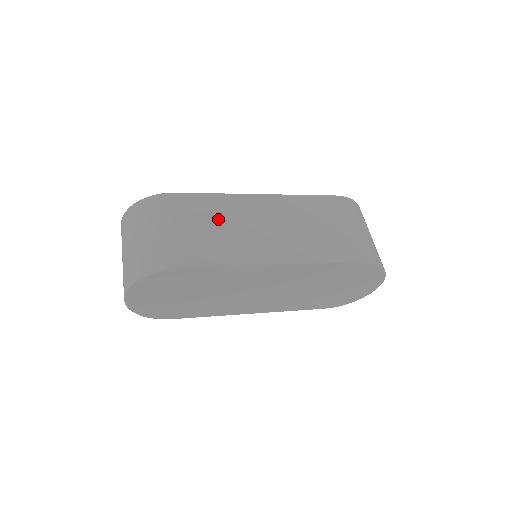
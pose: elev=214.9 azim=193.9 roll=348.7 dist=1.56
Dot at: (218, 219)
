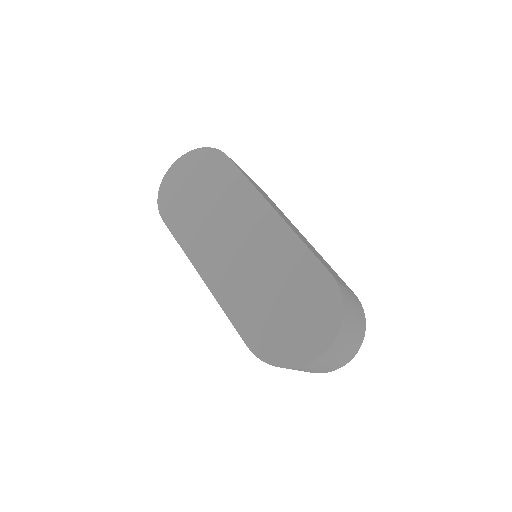
Dot at: (269, 199)
